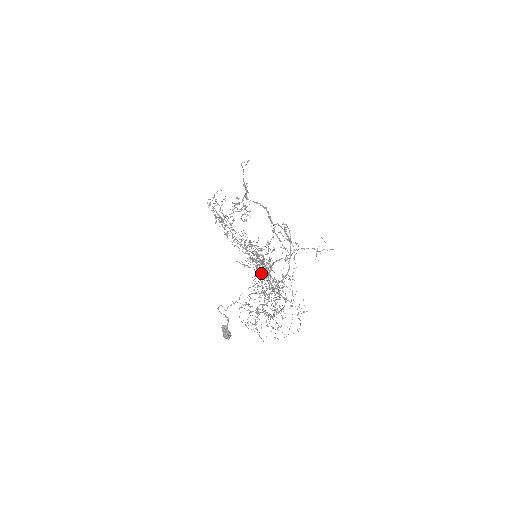
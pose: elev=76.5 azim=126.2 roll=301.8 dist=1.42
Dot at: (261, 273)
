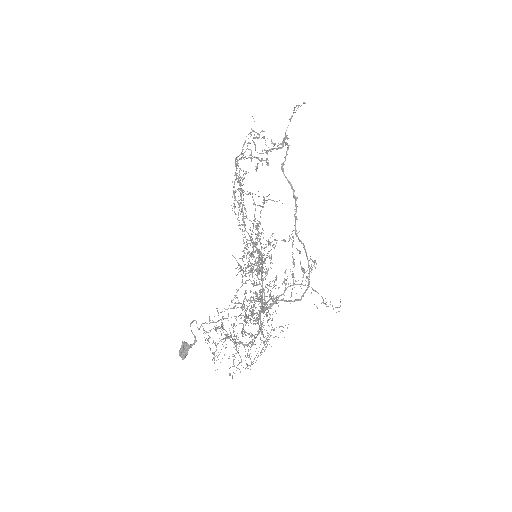
Dot at: occluded
